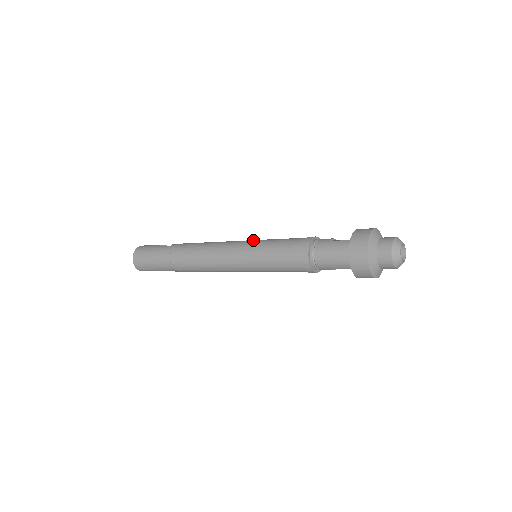
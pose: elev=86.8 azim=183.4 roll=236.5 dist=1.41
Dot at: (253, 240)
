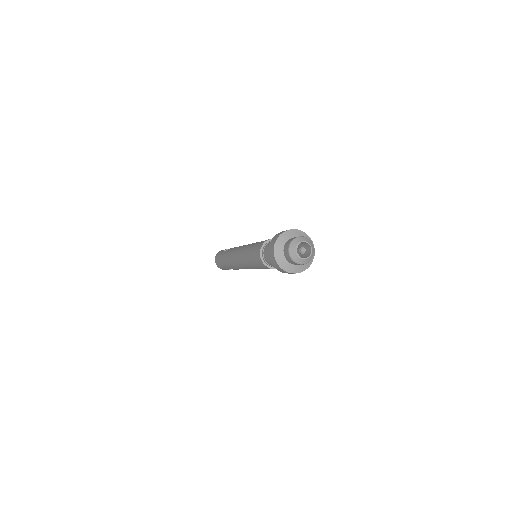
Dot at: (250, 244)
